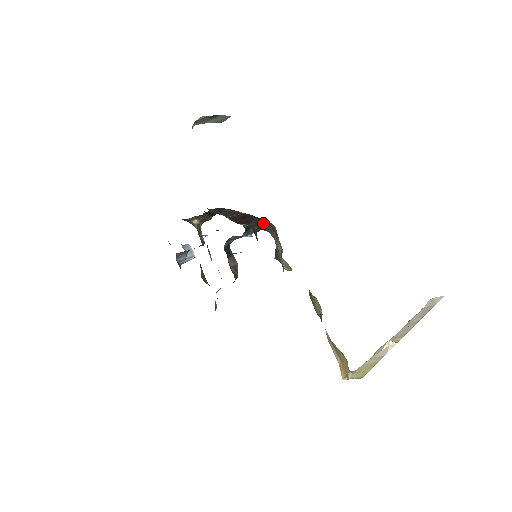
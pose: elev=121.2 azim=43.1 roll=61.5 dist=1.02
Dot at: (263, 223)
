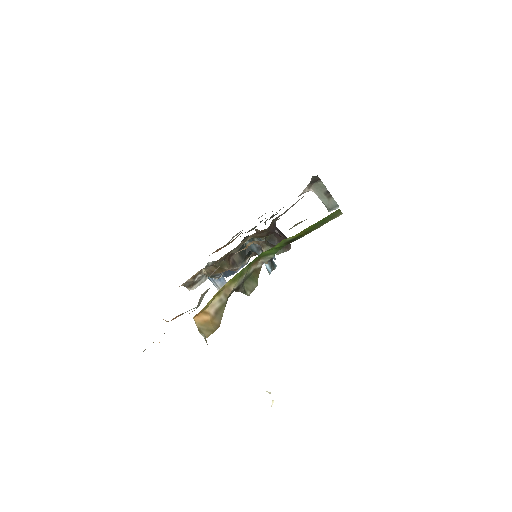
Dot at: (286, 237)
